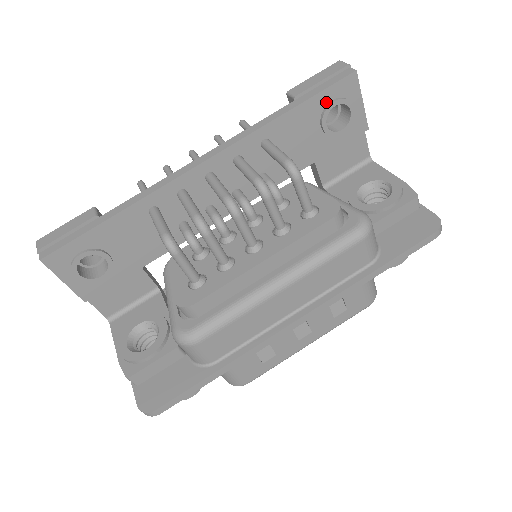
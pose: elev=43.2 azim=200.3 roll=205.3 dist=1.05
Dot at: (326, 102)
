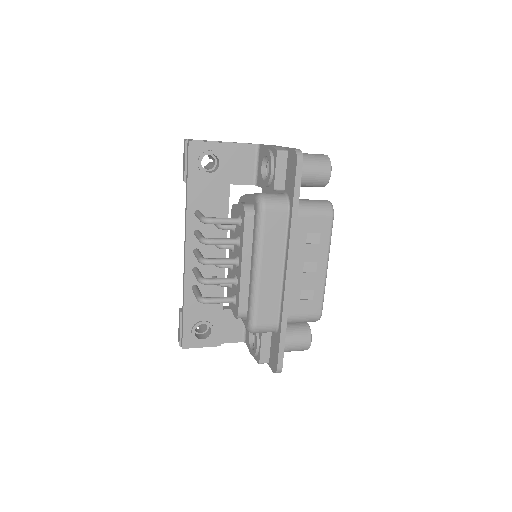
Dot at: (196, 167)
